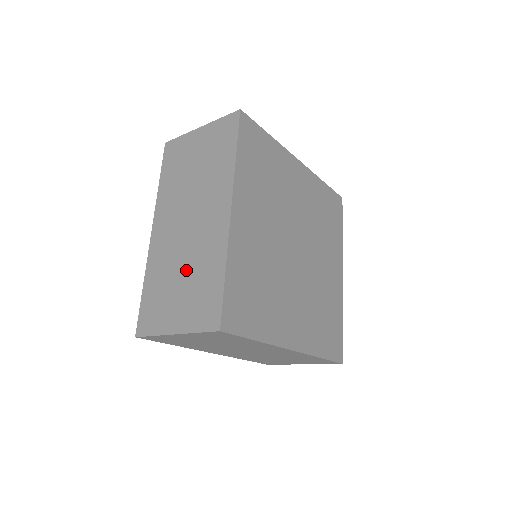
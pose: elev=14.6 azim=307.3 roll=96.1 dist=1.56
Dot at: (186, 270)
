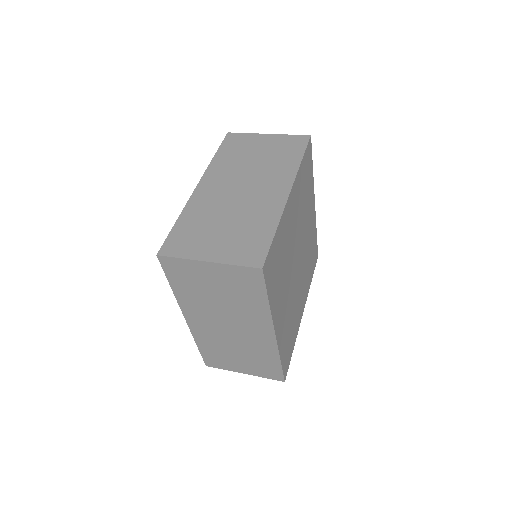
Dot at: (241, 351)
